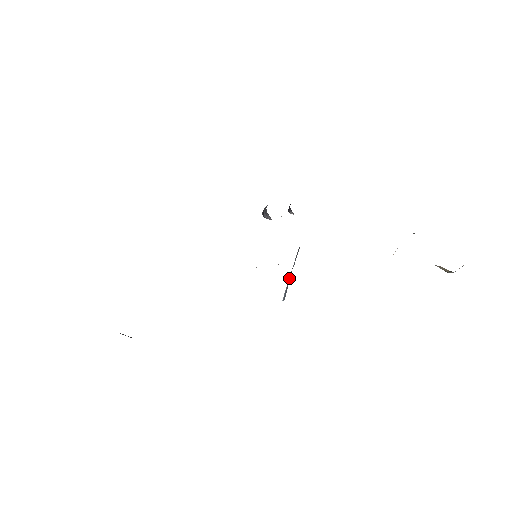
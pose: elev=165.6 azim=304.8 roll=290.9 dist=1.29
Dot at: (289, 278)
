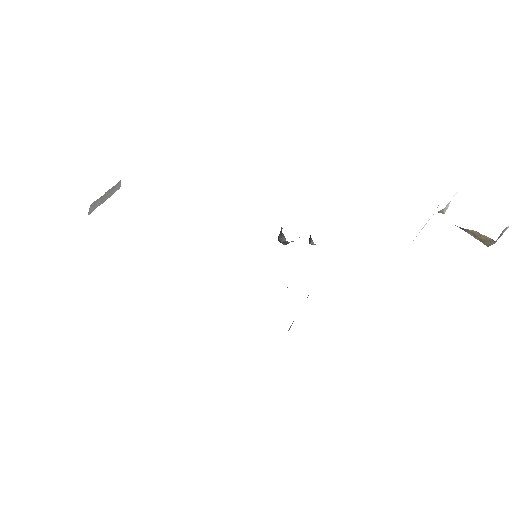
Dot at: occluded
